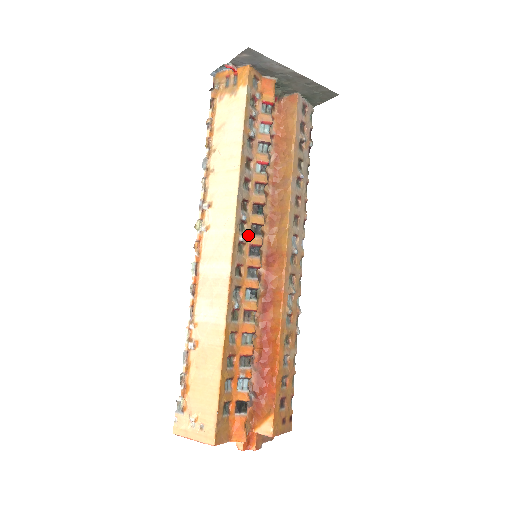
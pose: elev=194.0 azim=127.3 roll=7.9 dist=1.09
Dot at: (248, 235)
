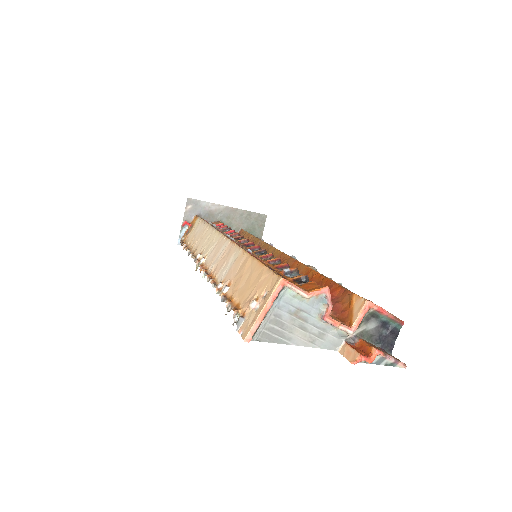
Dot at: occluded
